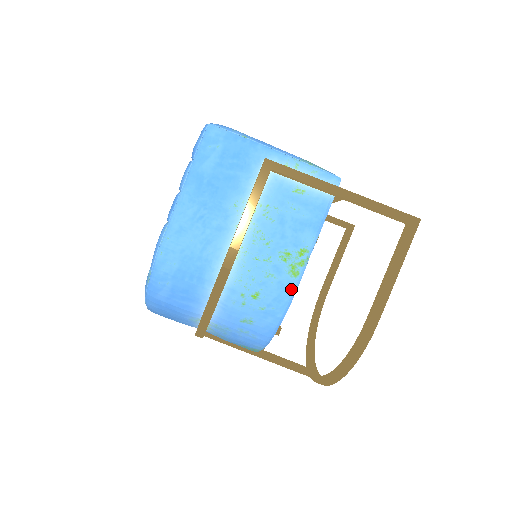
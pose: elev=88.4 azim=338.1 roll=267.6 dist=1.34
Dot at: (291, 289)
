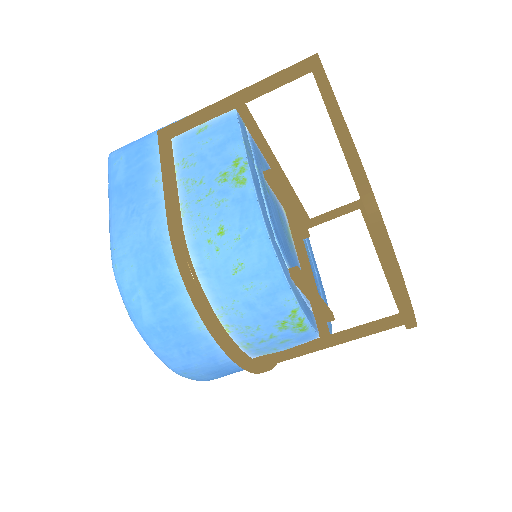
Dot at: (248, 196)
